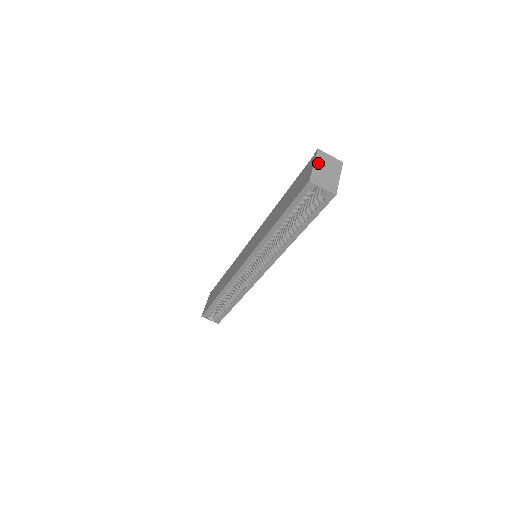
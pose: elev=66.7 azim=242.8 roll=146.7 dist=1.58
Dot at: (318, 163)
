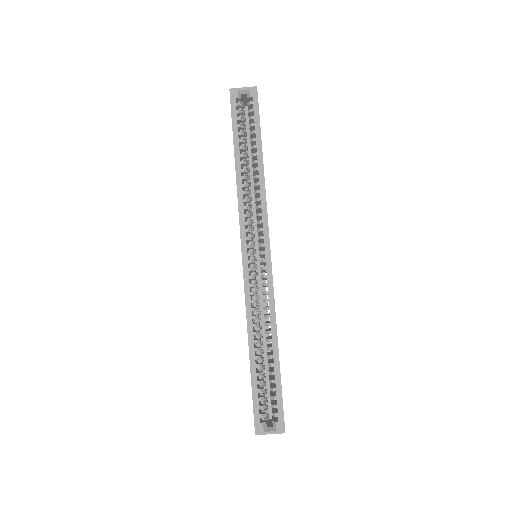
Dot at: occluded
